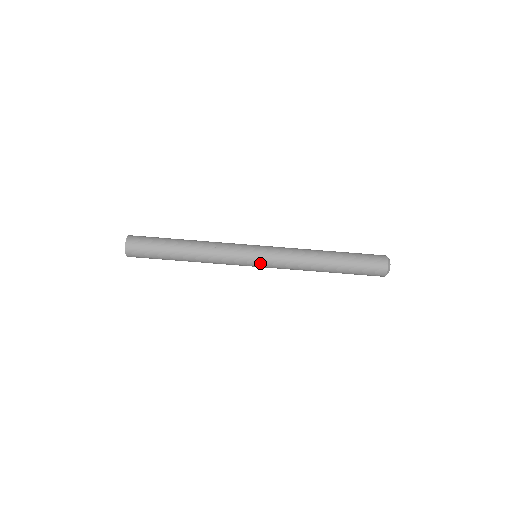
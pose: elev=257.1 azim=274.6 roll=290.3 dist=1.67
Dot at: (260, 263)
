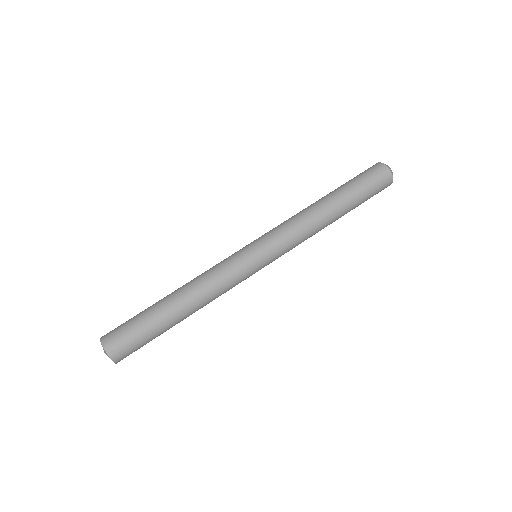
Dot at: (268, 261)
